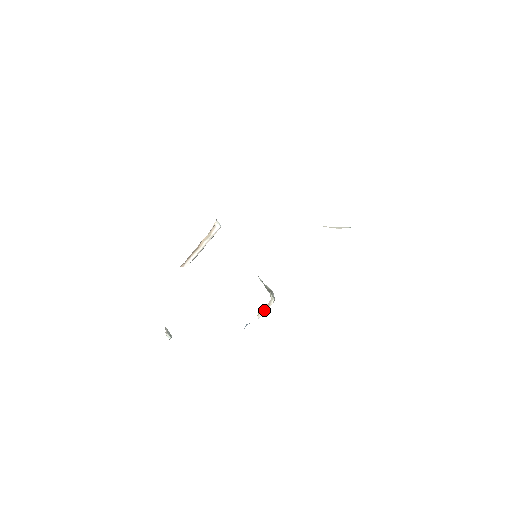
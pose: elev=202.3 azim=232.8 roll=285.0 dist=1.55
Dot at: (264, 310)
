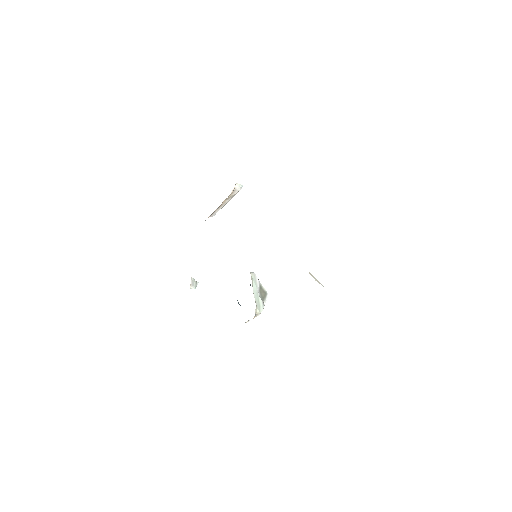
Dot at: occluded
